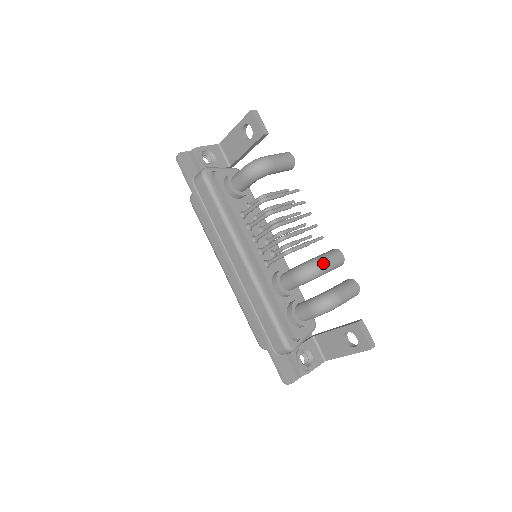
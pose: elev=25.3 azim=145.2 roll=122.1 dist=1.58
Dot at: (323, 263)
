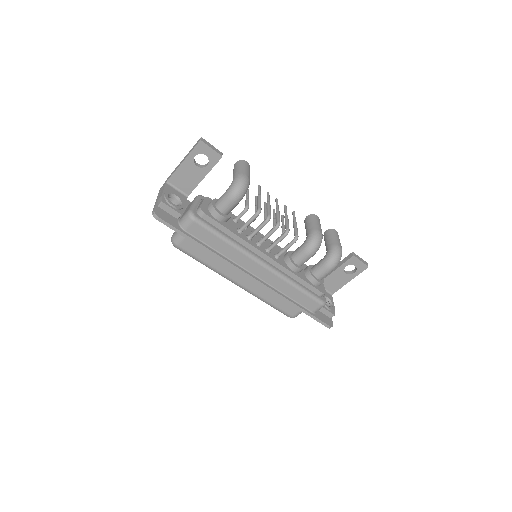
Dot at: (320, 231)
